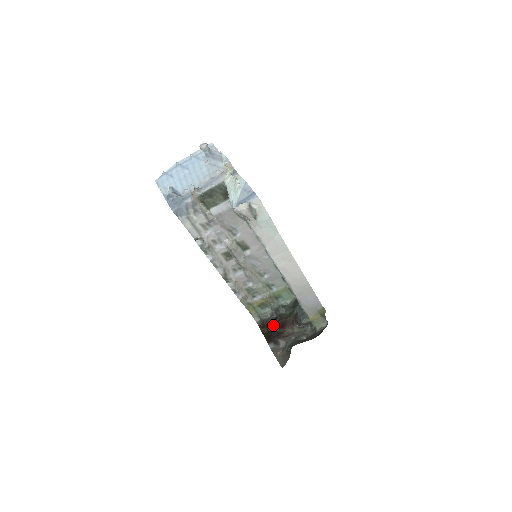
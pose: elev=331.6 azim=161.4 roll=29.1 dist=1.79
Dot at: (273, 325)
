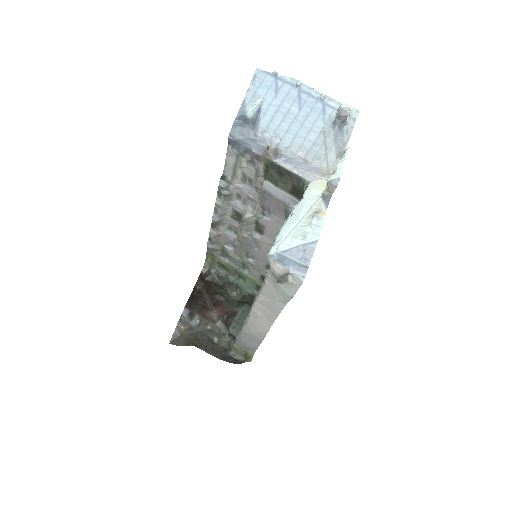
Dot at: (210, 291)
